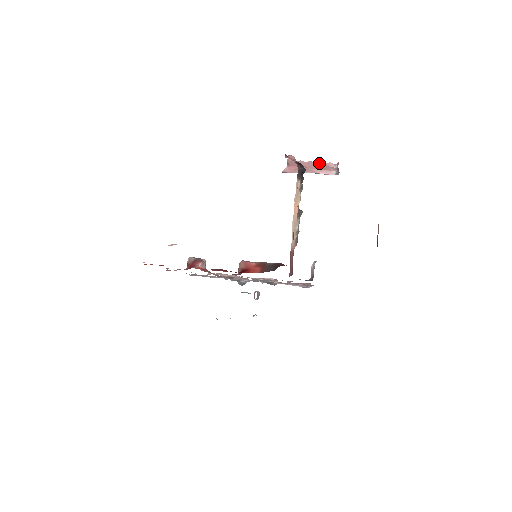
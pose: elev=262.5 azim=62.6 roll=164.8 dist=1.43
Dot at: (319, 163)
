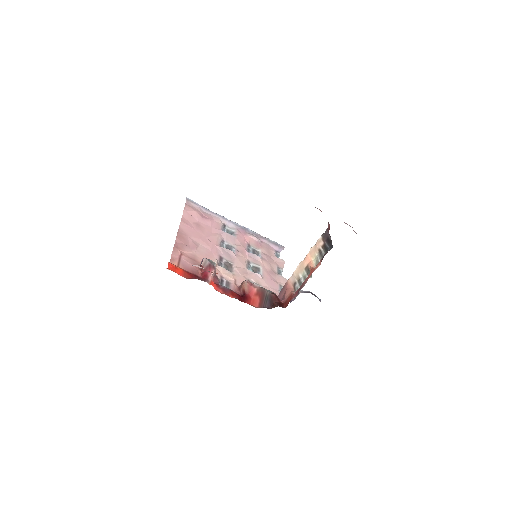
Dot at: occluded
